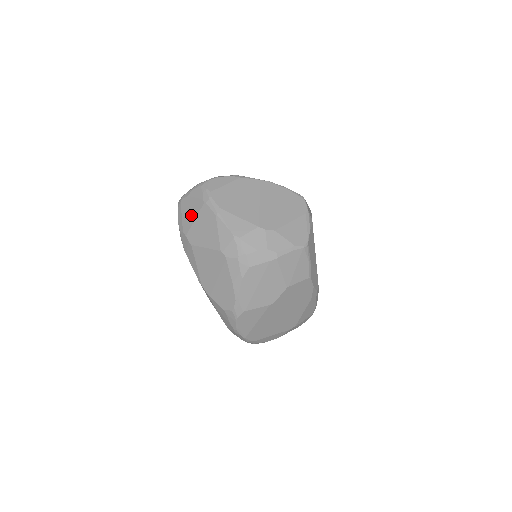
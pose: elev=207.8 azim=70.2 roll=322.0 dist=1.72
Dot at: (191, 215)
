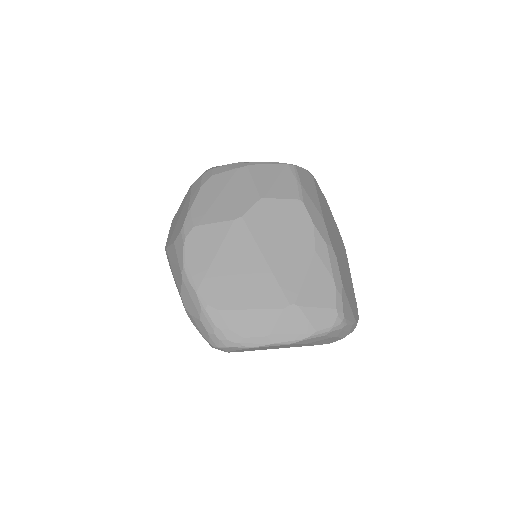
Dot at: occluded
